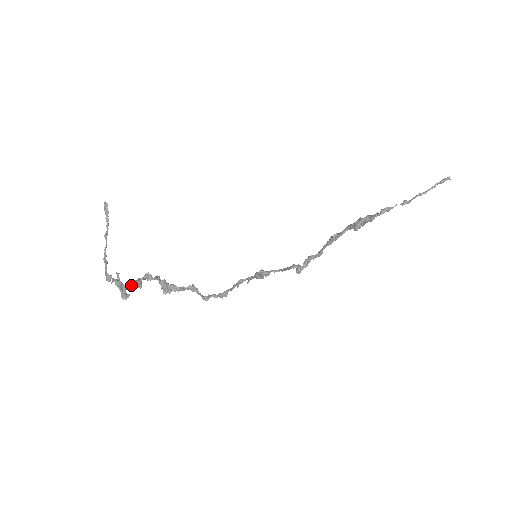
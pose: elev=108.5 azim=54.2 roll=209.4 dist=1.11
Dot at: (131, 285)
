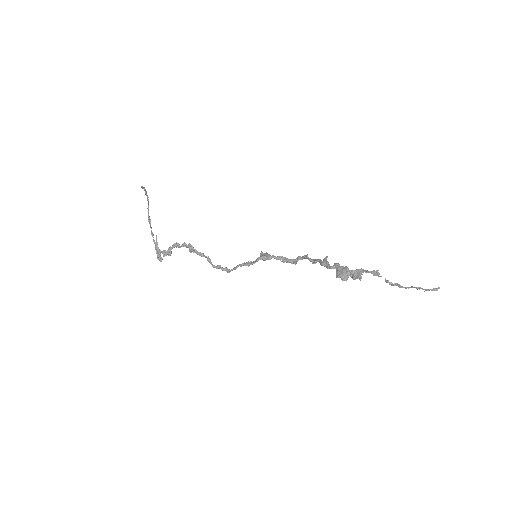
Dot at: (163, 253)
